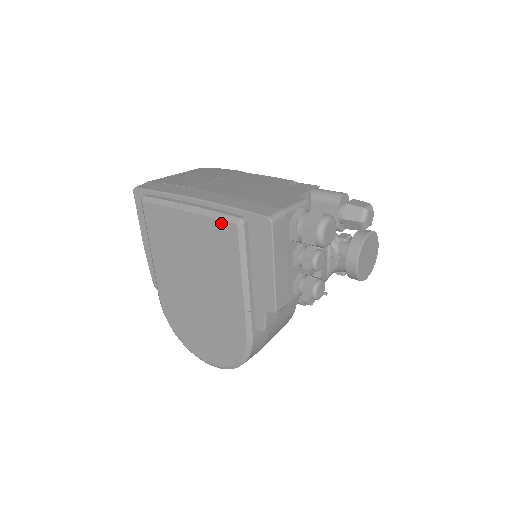
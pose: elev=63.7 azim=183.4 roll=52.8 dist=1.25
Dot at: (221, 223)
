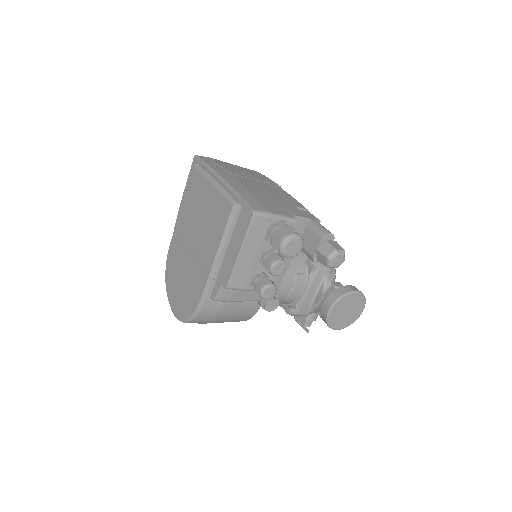
Dot at: (225, 201)
